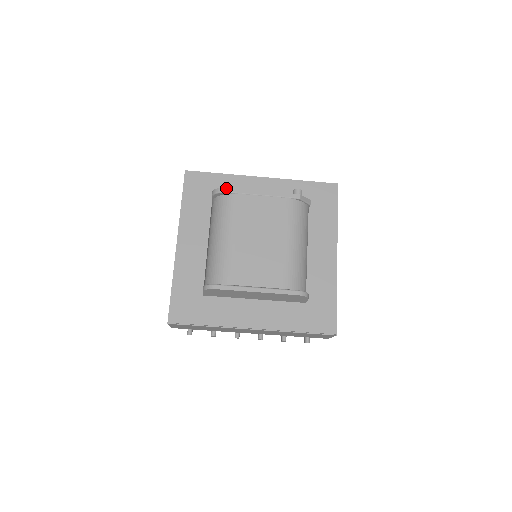
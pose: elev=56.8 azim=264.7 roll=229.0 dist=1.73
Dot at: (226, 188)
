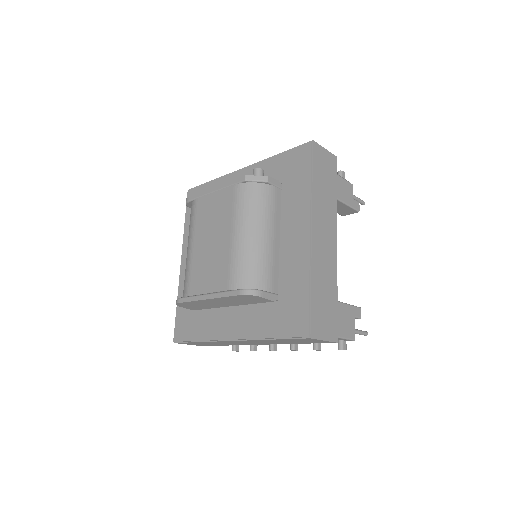
Dot at: occluded
